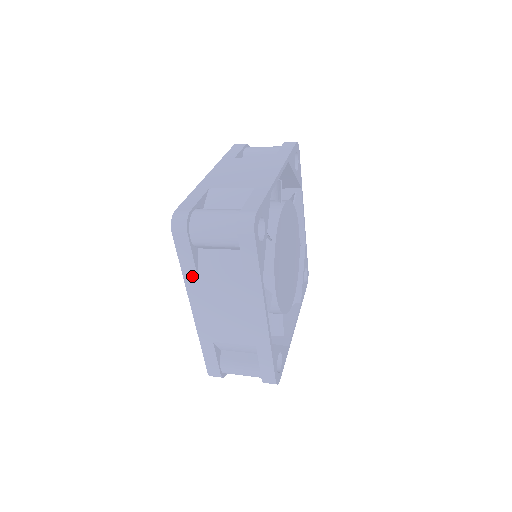
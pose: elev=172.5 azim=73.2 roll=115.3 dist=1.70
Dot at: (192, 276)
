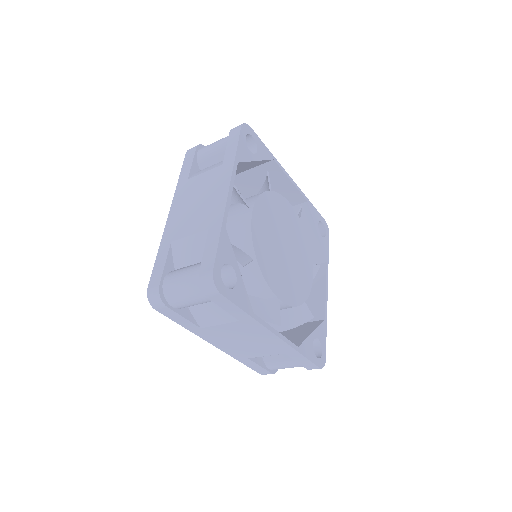
Dot at: (195, 329)
